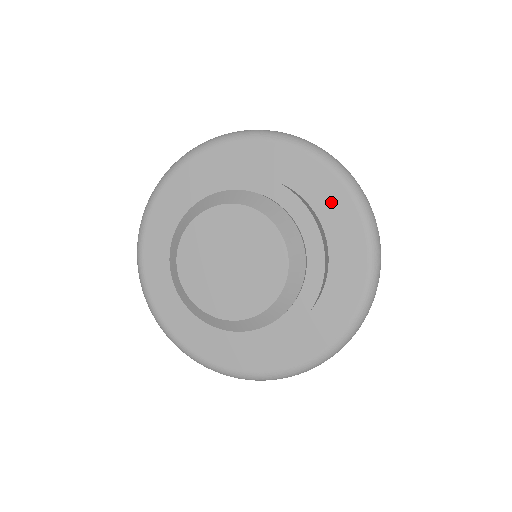
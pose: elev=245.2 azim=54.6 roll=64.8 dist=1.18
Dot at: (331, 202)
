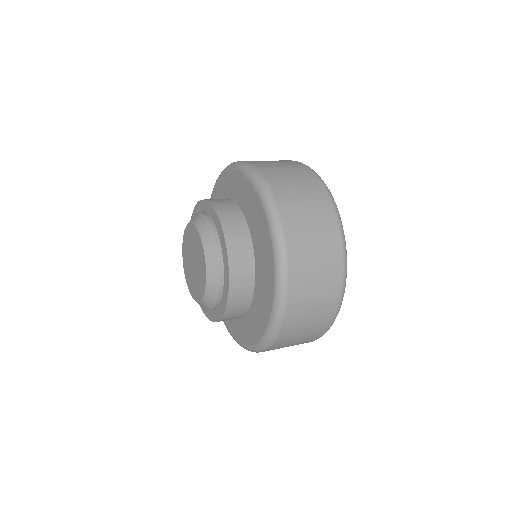
Dot at: (264, 244)
